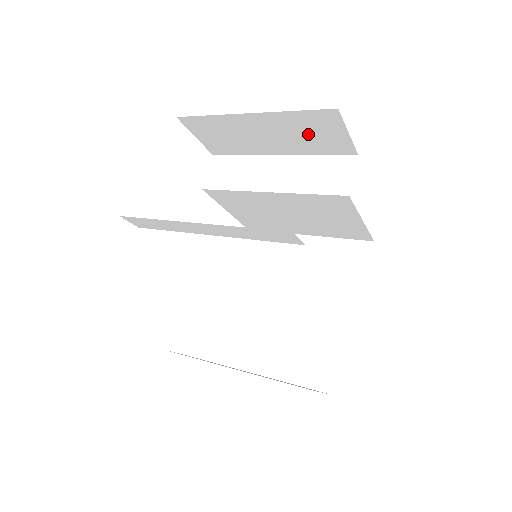
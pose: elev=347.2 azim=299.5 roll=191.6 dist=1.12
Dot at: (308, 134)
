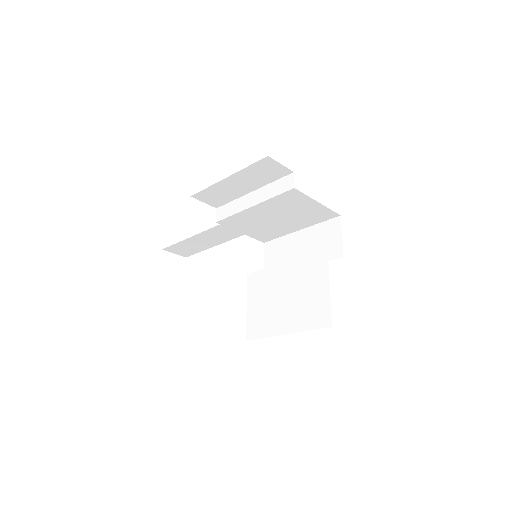
Dot at: (322, 242)
